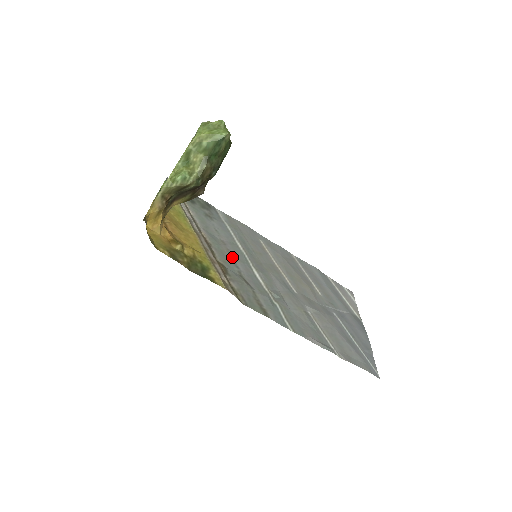
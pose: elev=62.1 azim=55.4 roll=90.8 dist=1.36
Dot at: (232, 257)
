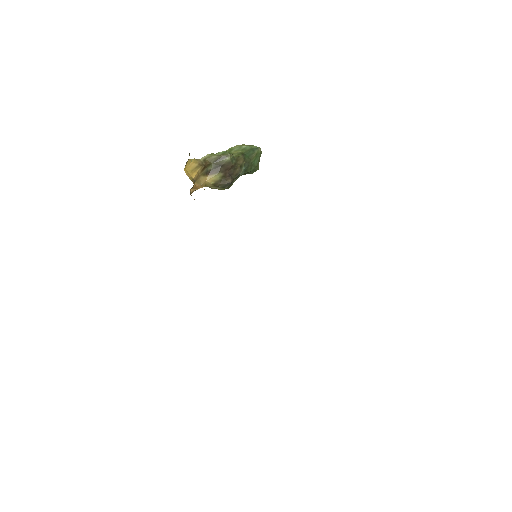
Dot at: occluded
